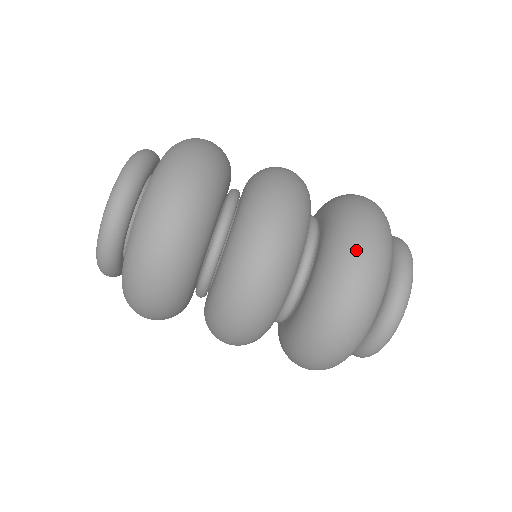
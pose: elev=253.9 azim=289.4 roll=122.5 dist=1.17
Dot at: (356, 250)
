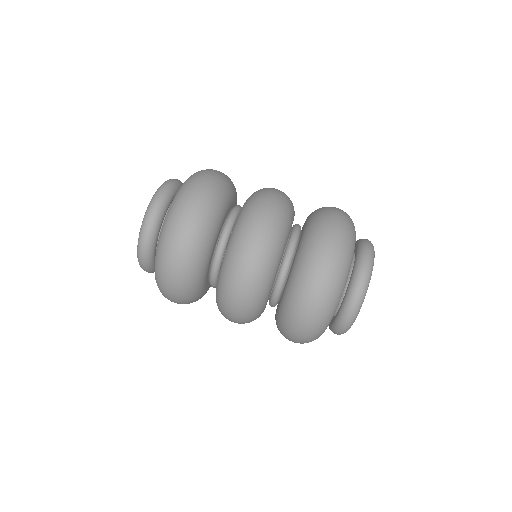
Dot at: (322, 241)
